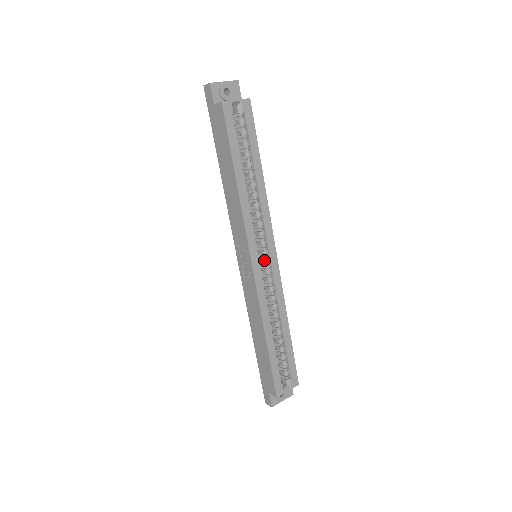
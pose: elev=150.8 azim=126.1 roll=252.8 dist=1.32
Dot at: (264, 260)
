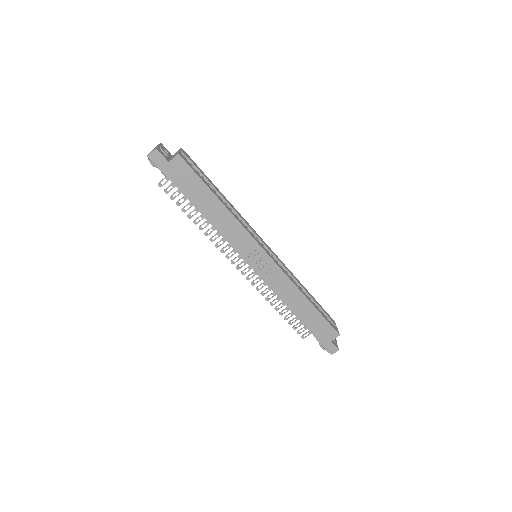
Dot at: occluded
